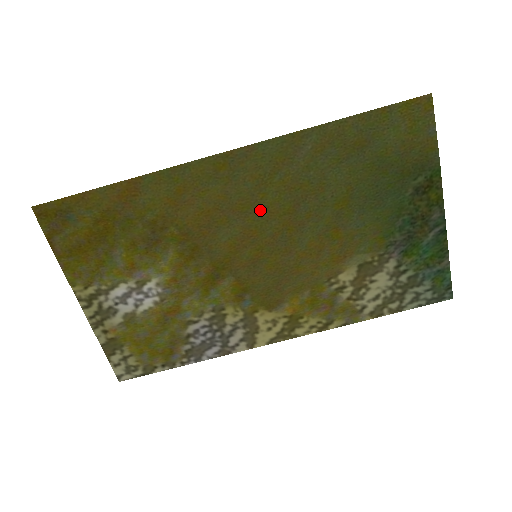
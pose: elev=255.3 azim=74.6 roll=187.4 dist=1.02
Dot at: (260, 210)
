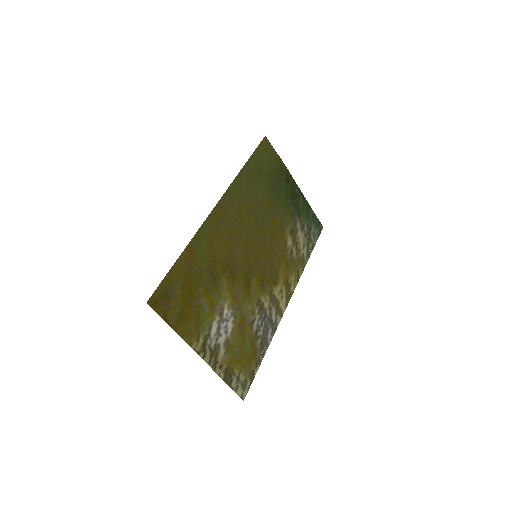
Dot at: (245, 228)
